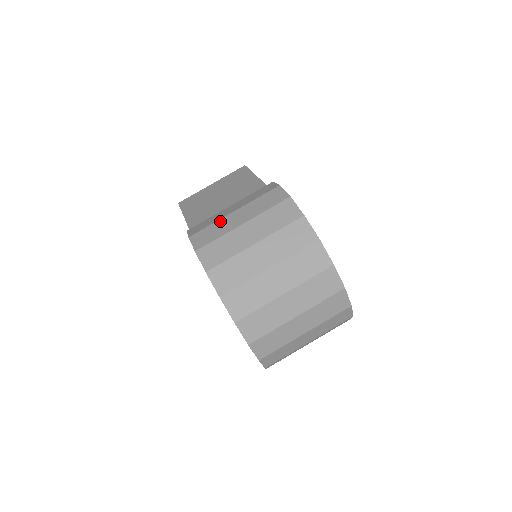
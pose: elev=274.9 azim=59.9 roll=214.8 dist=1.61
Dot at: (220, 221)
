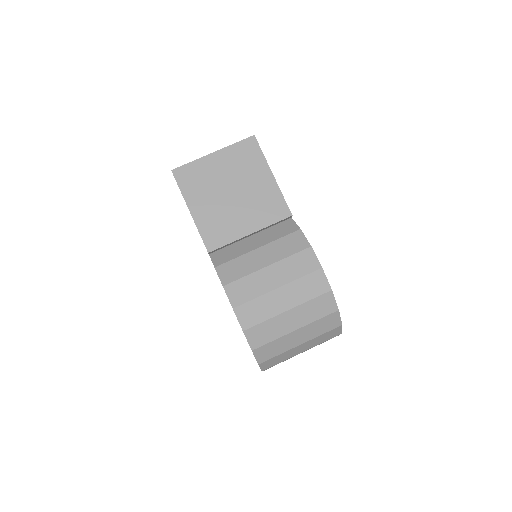
Dot at: (264, 298)
